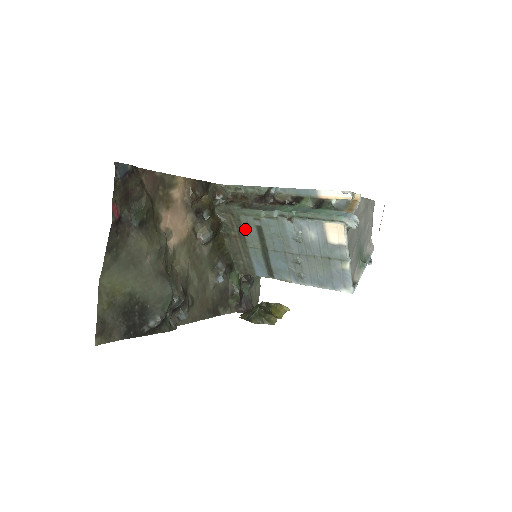
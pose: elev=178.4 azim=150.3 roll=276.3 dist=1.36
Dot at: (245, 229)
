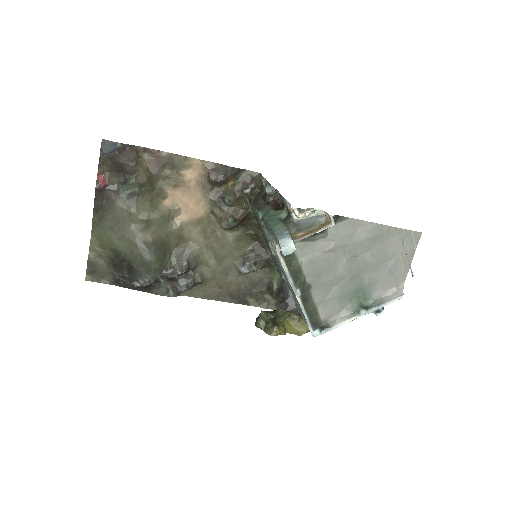
Dot at: occluded
